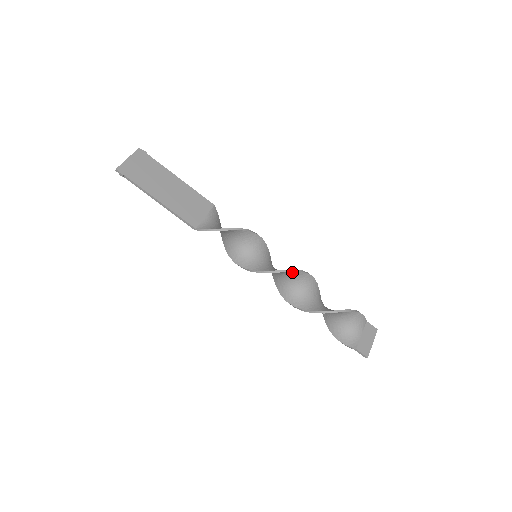
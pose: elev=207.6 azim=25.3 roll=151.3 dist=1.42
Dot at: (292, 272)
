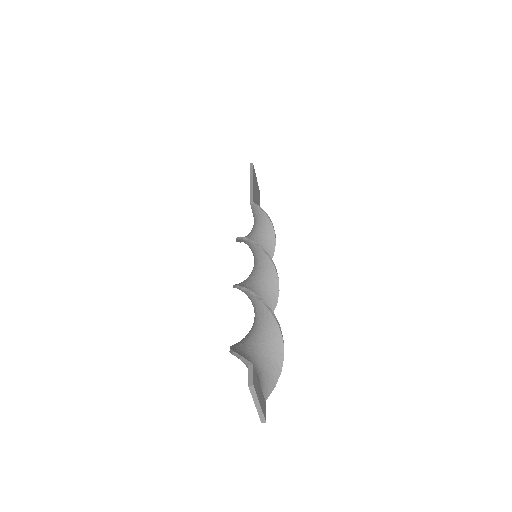
Dot at: (276, 278)
